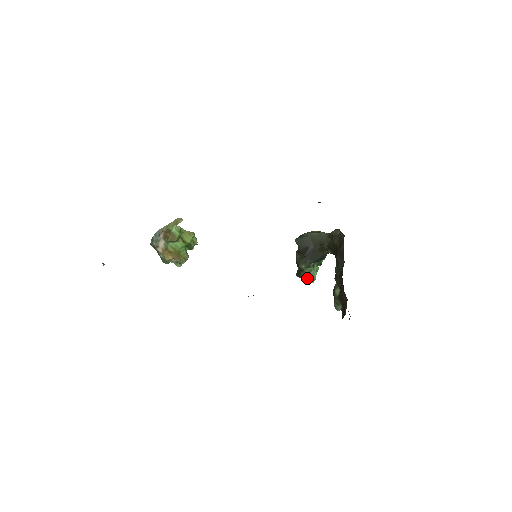
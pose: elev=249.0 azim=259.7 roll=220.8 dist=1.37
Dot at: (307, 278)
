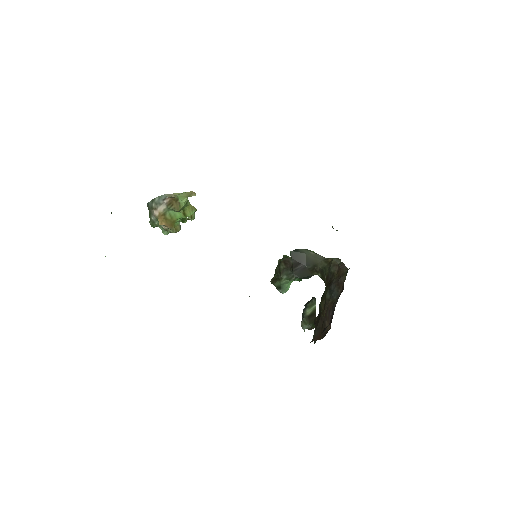
Dot at: (281, 288)
